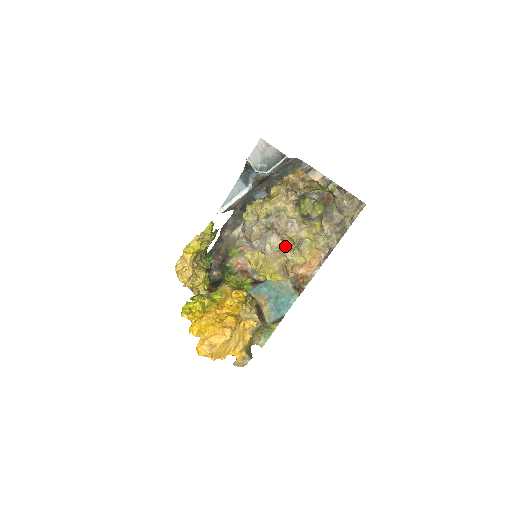
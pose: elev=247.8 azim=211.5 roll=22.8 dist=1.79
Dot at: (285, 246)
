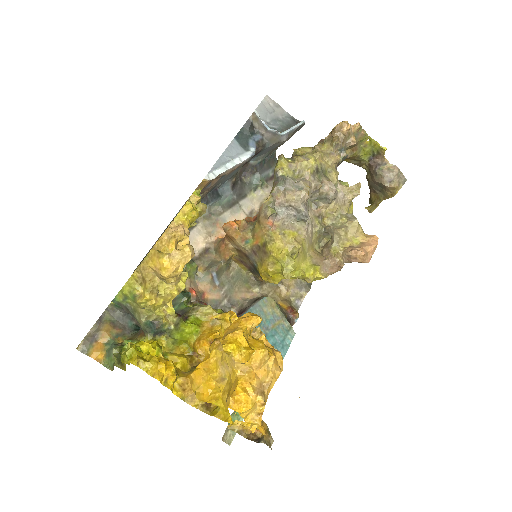
Dot at: (324, 225)
